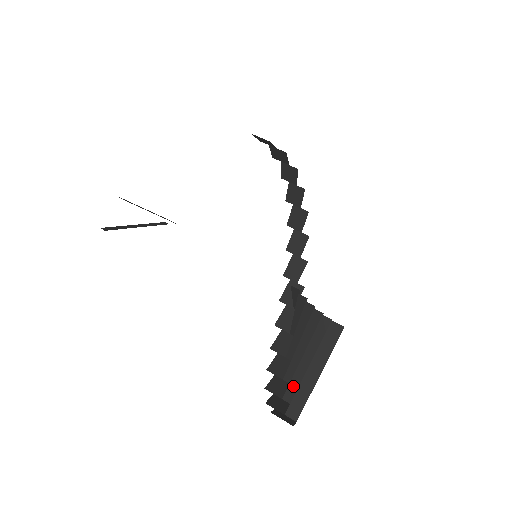
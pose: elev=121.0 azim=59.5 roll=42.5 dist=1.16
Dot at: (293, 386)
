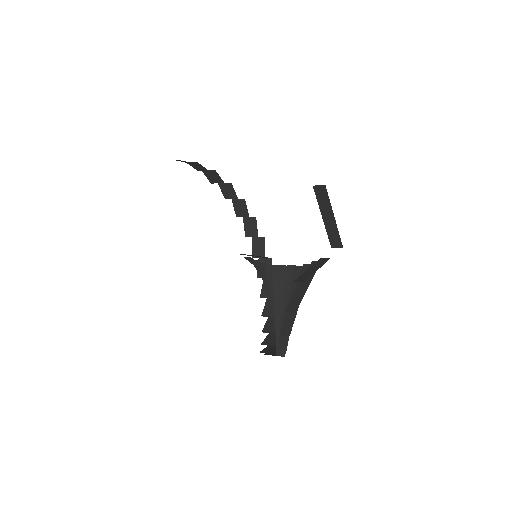
Dot at: (303, 277)
